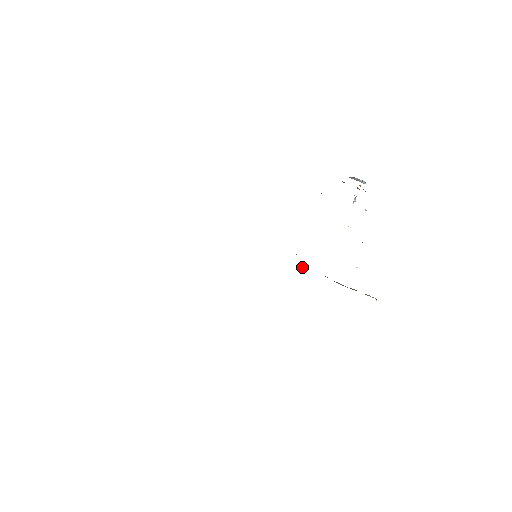
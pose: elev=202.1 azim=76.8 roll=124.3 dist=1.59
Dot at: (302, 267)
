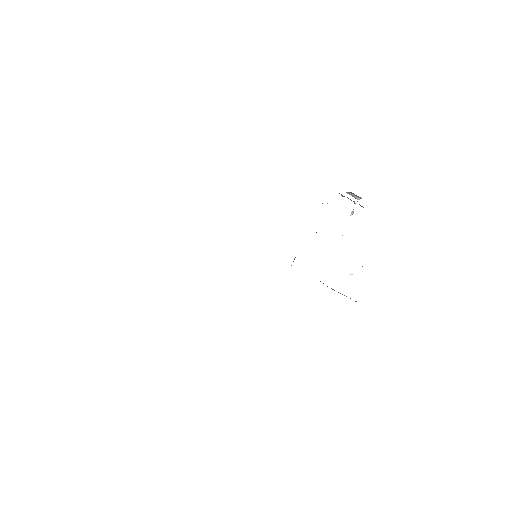
Dot at: occluded
